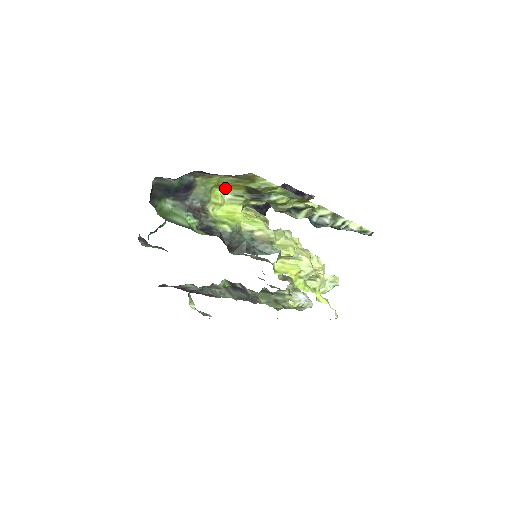
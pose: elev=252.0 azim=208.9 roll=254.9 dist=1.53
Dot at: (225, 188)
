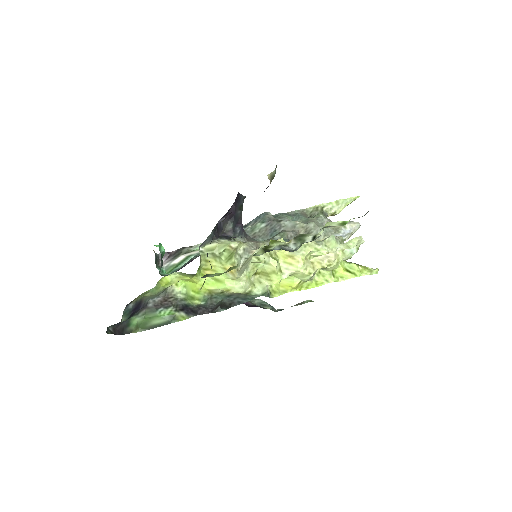
Dot at: occluded
